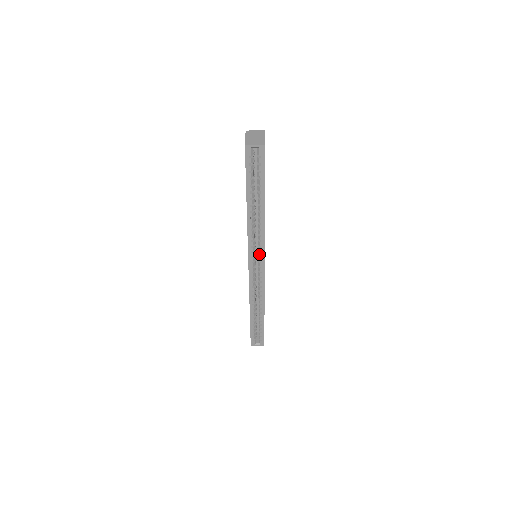
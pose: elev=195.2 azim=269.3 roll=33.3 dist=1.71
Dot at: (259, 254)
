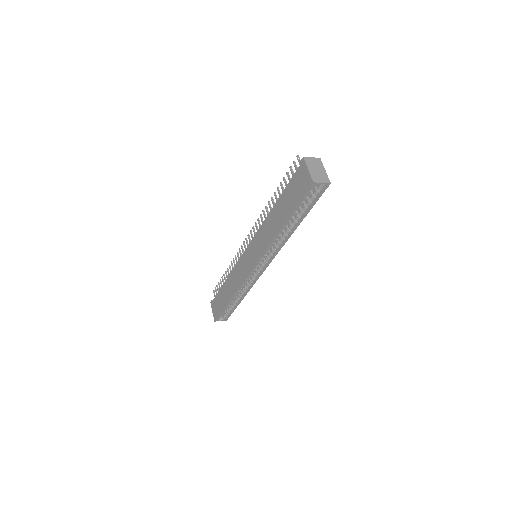
Dot at: (267, 260)
